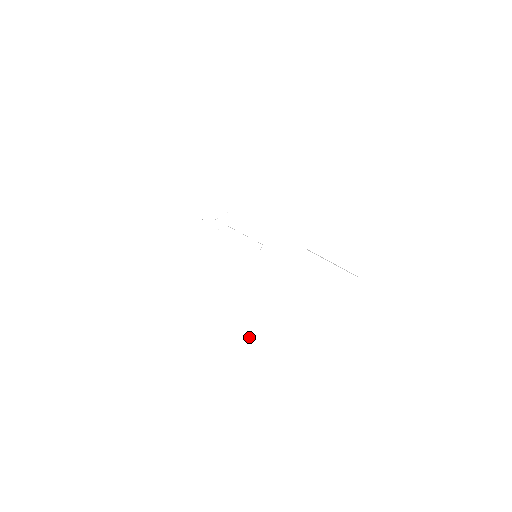
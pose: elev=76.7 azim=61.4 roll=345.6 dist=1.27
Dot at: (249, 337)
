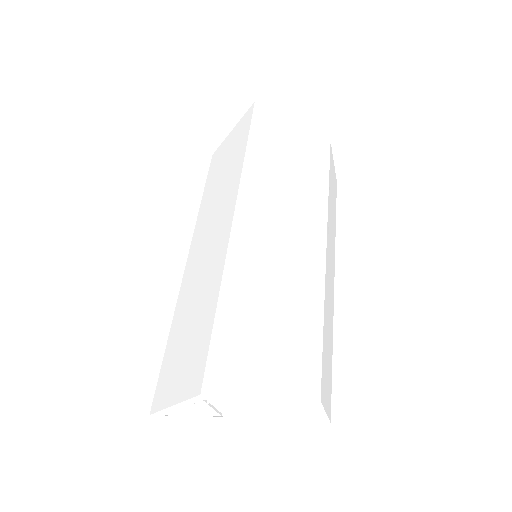
Dot at: occluded
